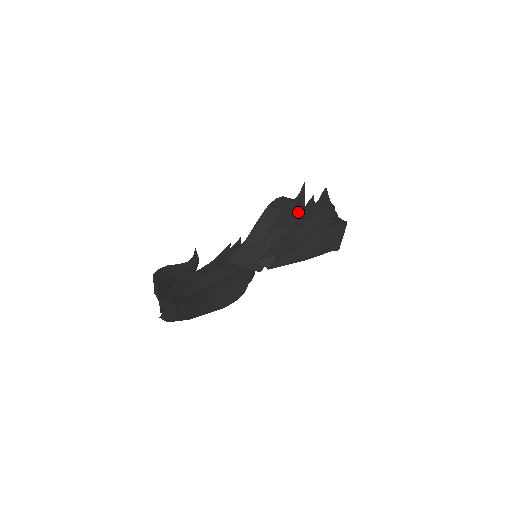
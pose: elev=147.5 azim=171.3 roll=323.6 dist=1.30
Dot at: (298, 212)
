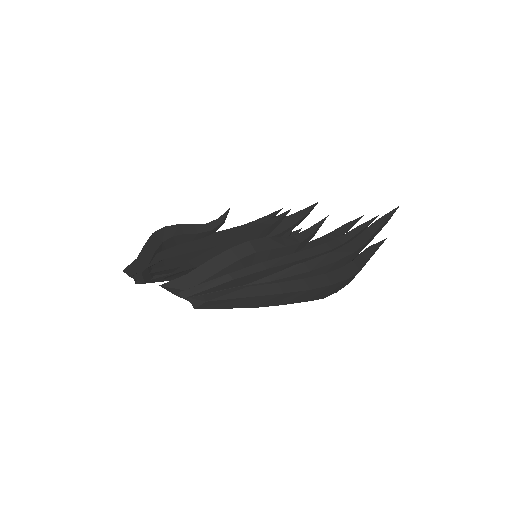
Dot at: (276, 258)
